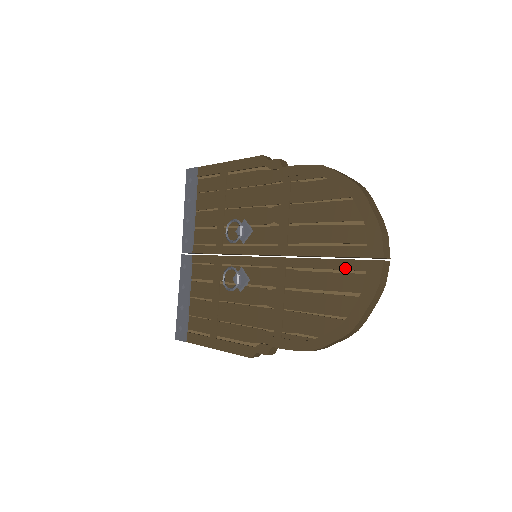
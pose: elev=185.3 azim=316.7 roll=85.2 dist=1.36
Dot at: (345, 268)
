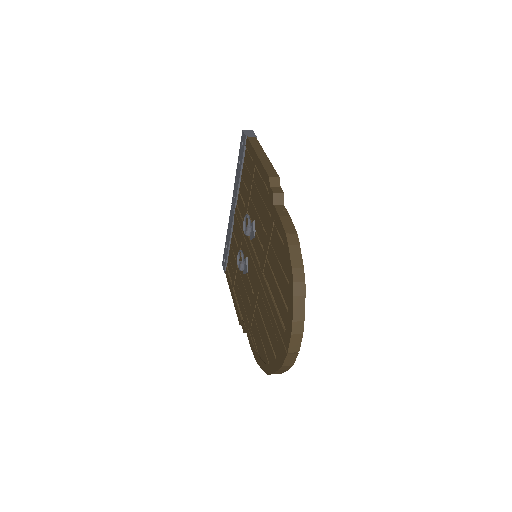
Dot at: (275, 331)
